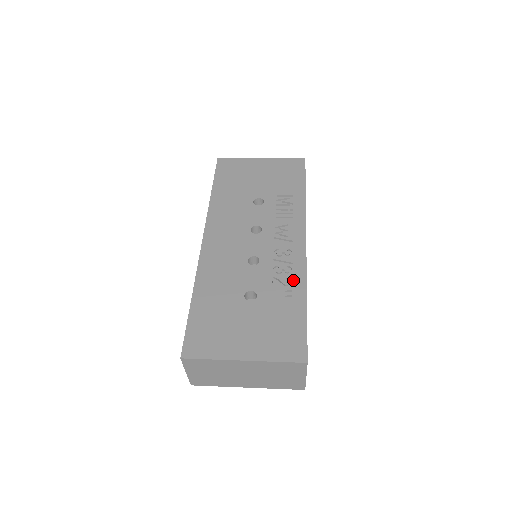
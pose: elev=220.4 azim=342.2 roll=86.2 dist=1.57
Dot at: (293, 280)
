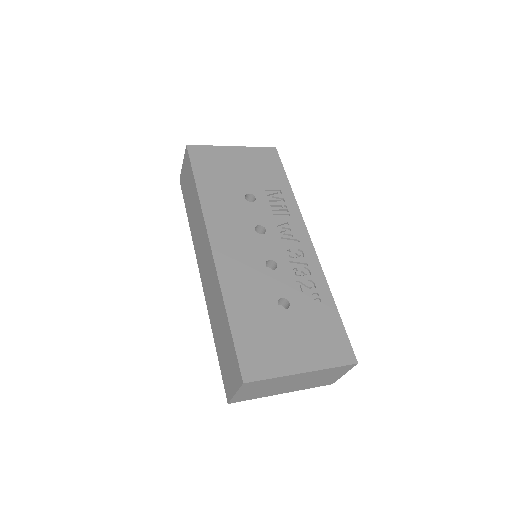
Dot at: (315, 282)
